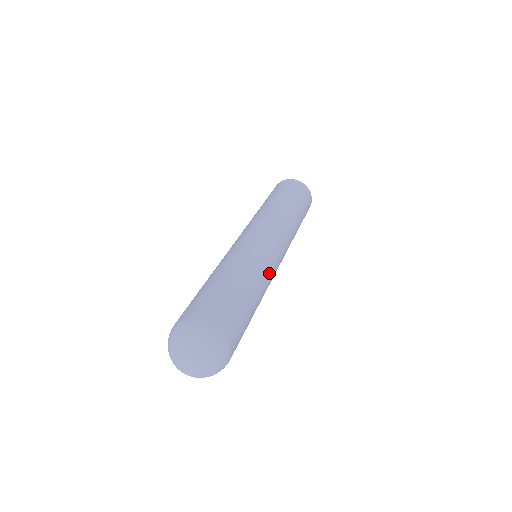
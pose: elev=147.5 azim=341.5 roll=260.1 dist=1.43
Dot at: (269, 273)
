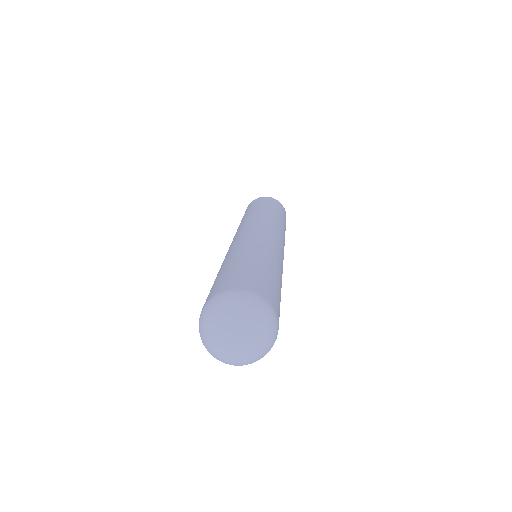
Dot at: occluded
